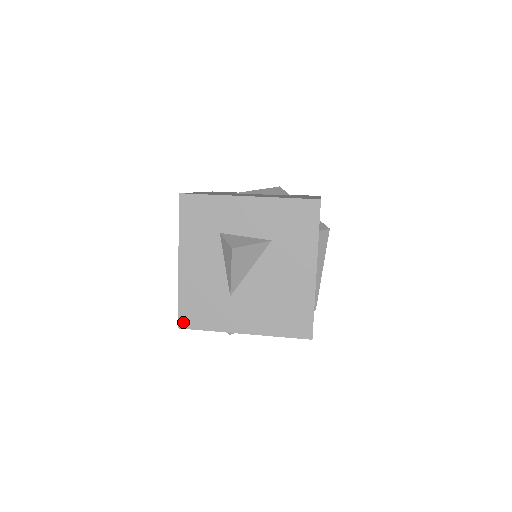
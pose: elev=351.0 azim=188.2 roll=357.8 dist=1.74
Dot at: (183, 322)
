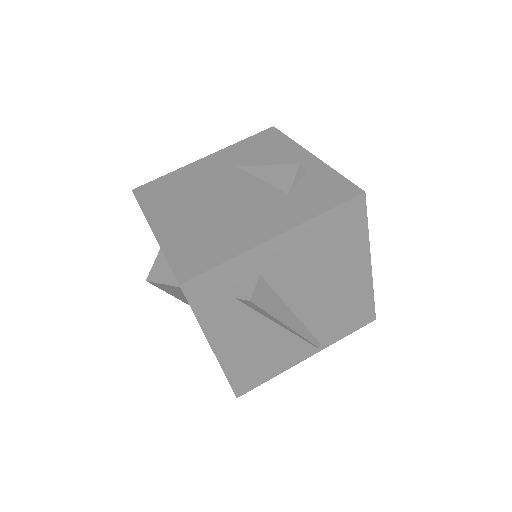
Dot at: occluded
